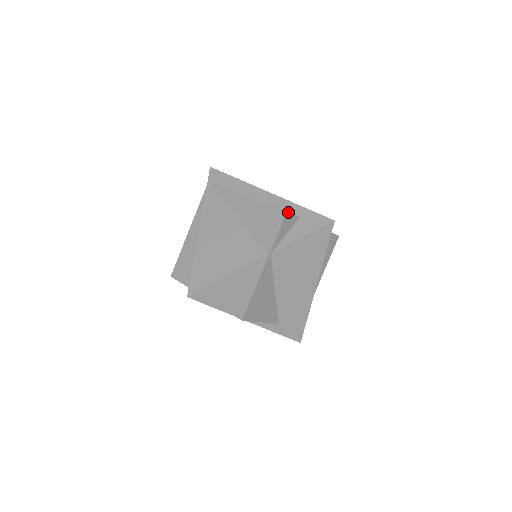
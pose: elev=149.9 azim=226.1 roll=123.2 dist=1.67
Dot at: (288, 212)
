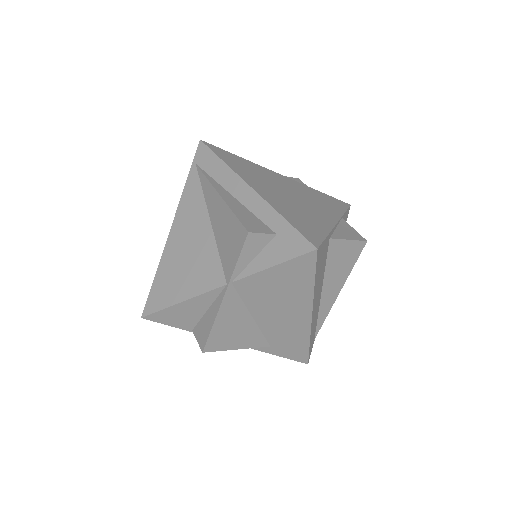
Dot at: (251, 233)
